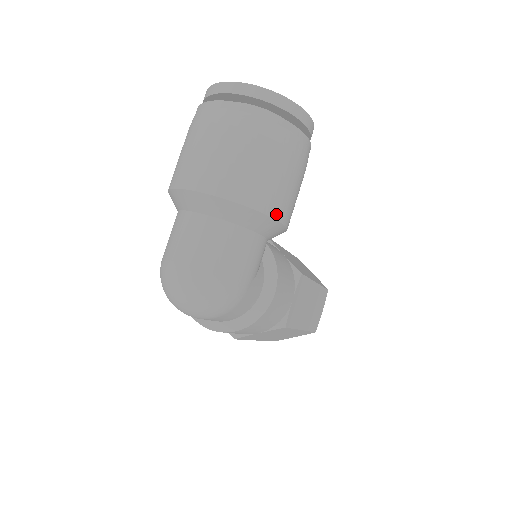
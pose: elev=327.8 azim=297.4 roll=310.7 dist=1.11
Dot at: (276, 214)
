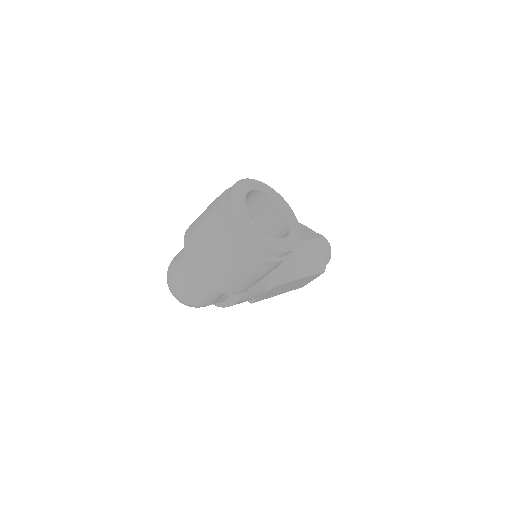
Dot at: (232, 292)
